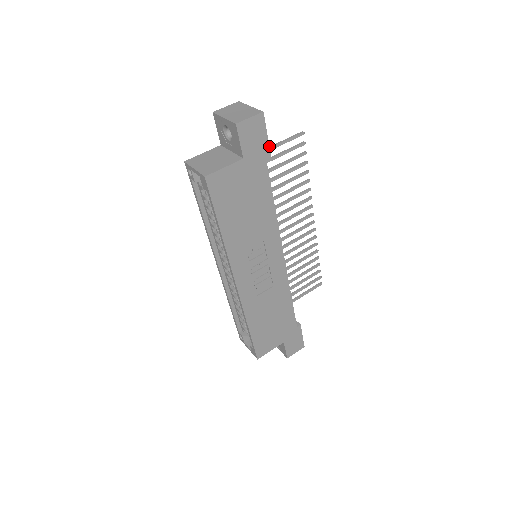
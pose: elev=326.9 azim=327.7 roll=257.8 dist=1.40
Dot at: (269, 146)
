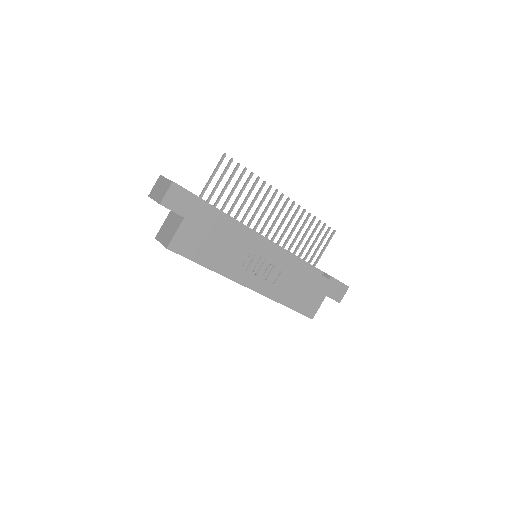
Dot at: (196, 196)
